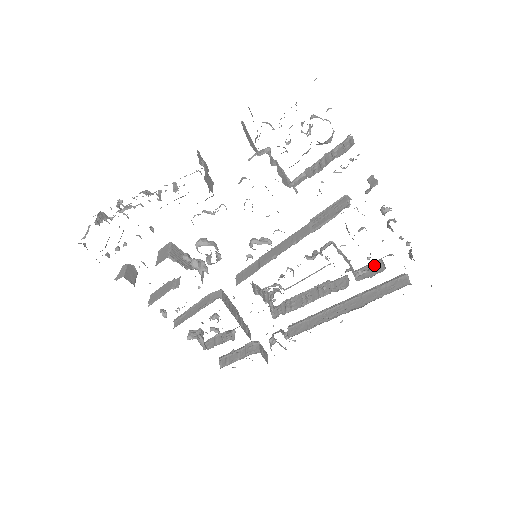
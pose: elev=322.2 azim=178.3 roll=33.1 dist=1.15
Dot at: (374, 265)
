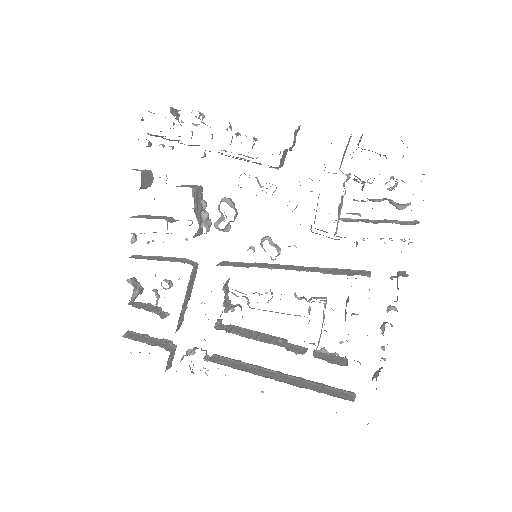
Dot at: (338, 358)
